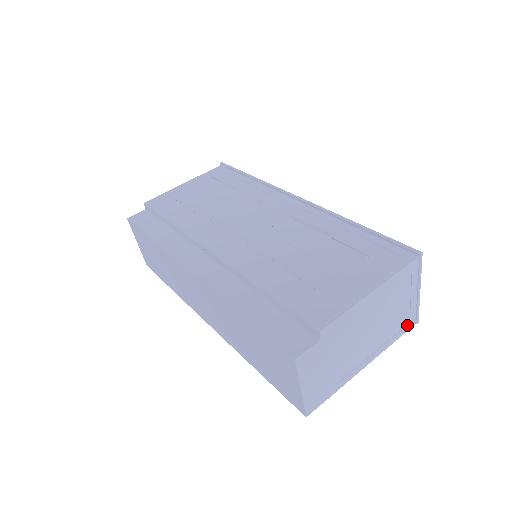
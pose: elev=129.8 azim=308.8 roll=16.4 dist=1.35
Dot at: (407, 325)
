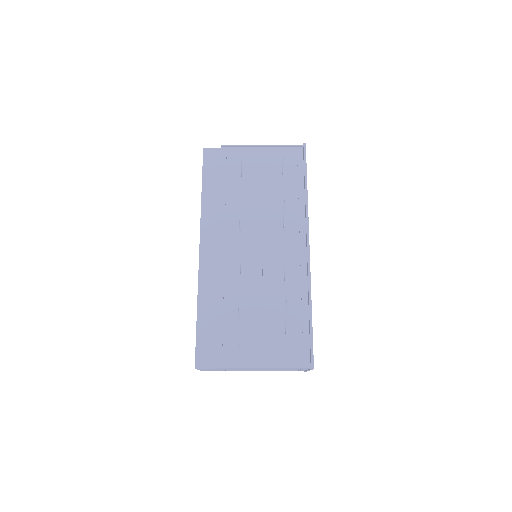
Dot at: (296, 370)
